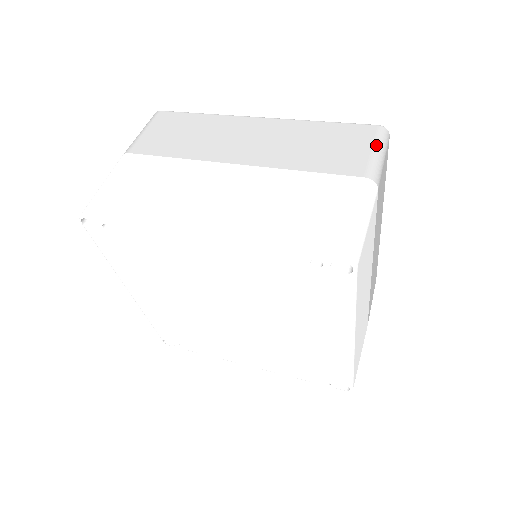
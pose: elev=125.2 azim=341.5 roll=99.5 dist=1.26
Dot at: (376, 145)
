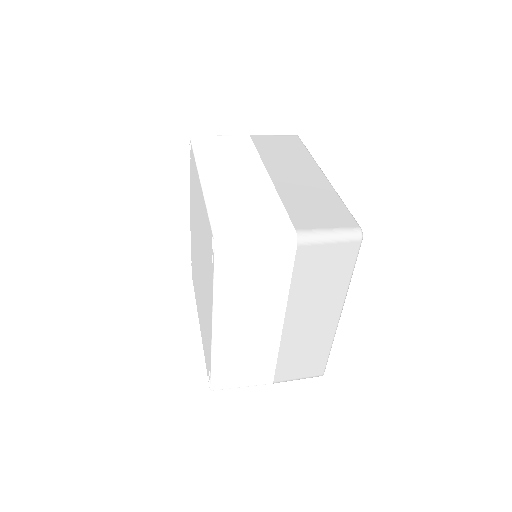
Dot at: occluded
